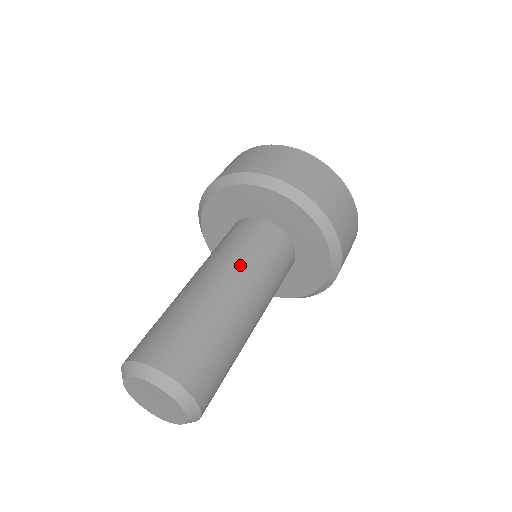
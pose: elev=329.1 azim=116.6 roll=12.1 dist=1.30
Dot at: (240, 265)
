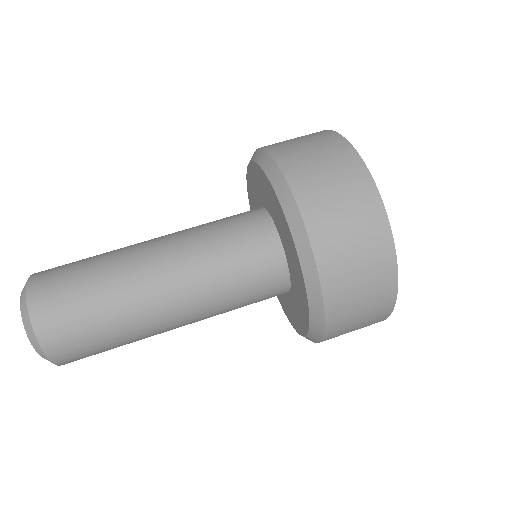
Dot at: (202, 285)
